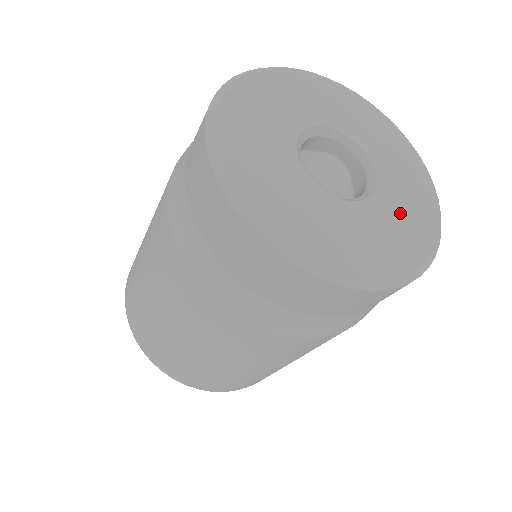
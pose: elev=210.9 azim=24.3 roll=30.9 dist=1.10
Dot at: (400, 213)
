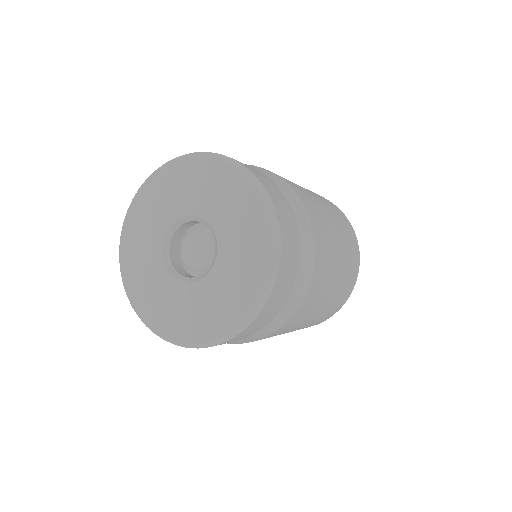
Dot at: (202, 305)
